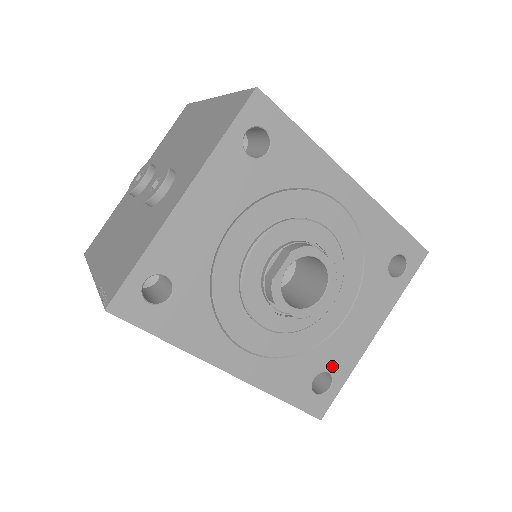
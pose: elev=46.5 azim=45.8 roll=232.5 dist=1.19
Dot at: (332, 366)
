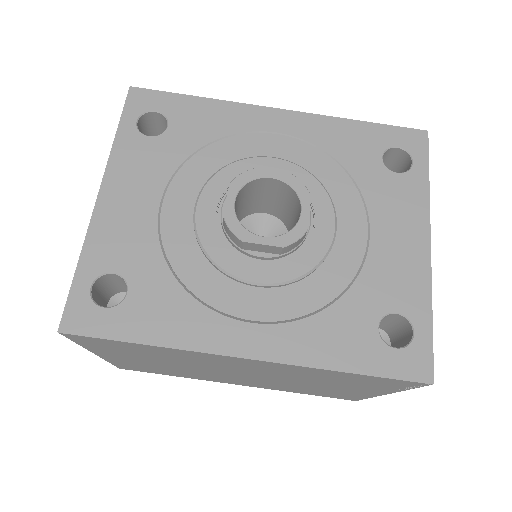
Dot at: (394, 303)
